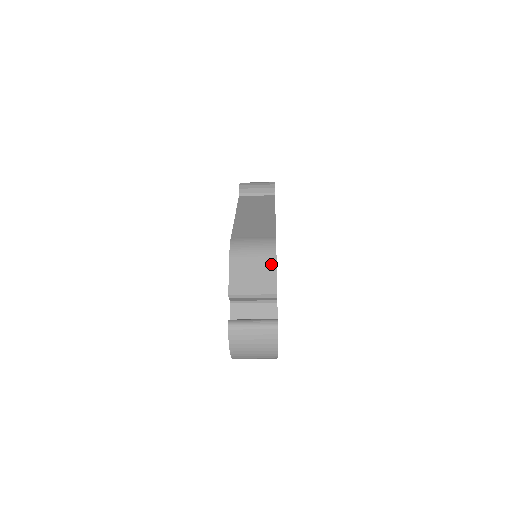
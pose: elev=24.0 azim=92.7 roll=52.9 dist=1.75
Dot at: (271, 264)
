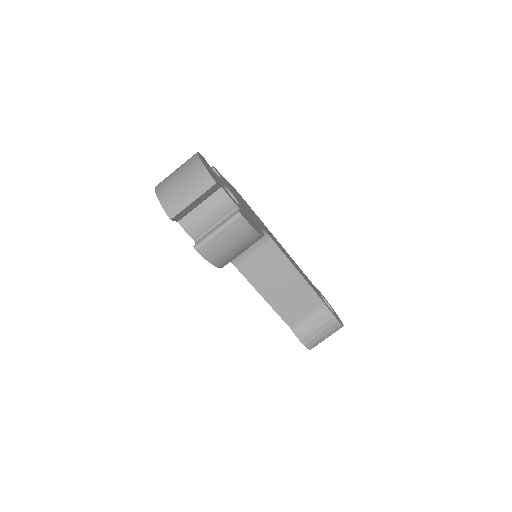
Dot at: occluded
